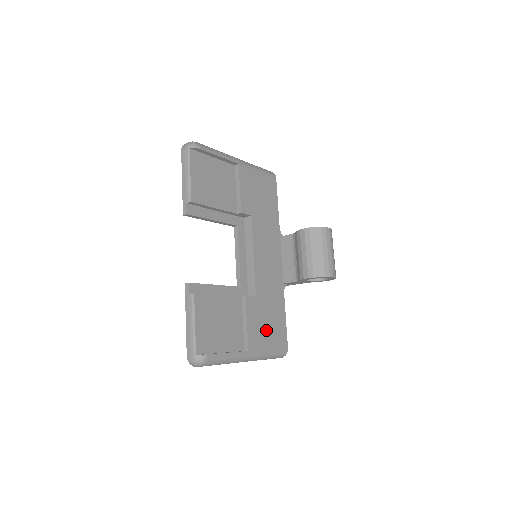
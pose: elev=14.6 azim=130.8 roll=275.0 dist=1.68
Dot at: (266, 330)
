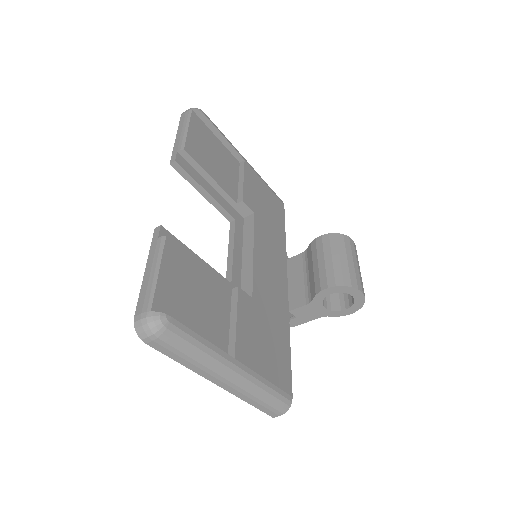
Dot at: (263, 350)
